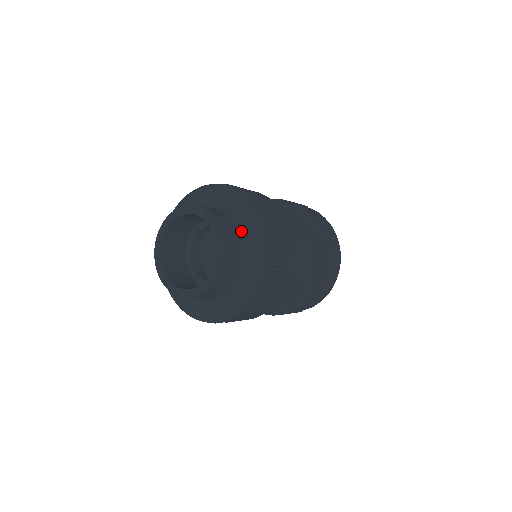
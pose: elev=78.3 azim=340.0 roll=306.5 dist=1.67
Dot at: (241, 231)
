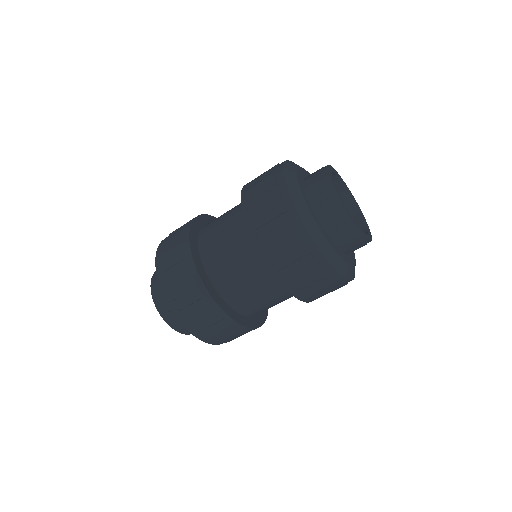
Dot at: occluded
